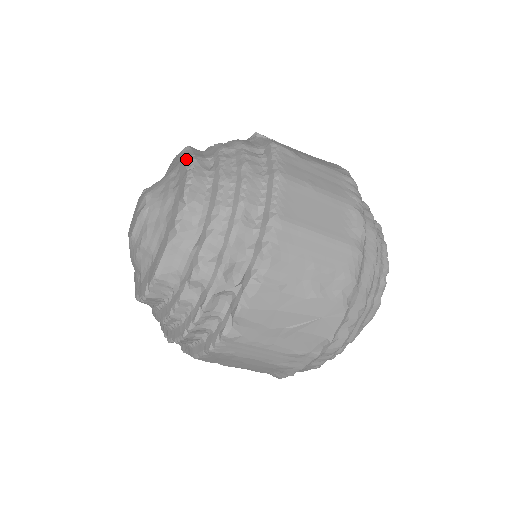
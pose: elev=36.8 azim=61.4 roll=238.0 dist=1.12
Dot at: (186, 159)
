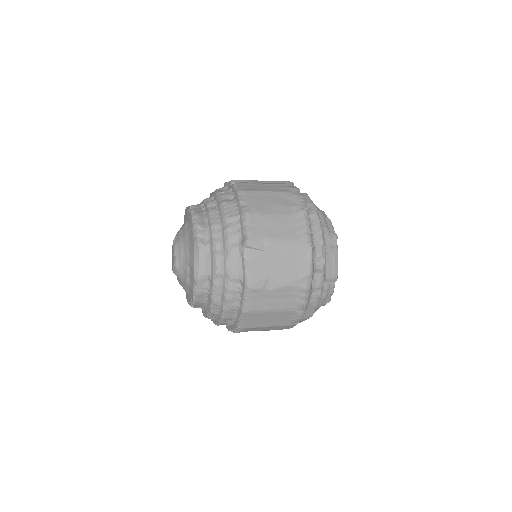
Dot at: (193, 273)
